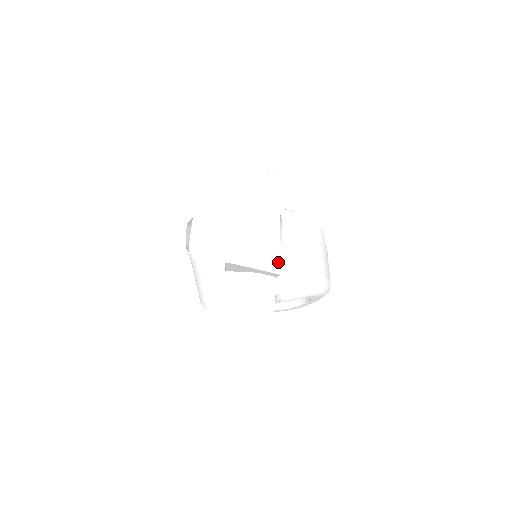
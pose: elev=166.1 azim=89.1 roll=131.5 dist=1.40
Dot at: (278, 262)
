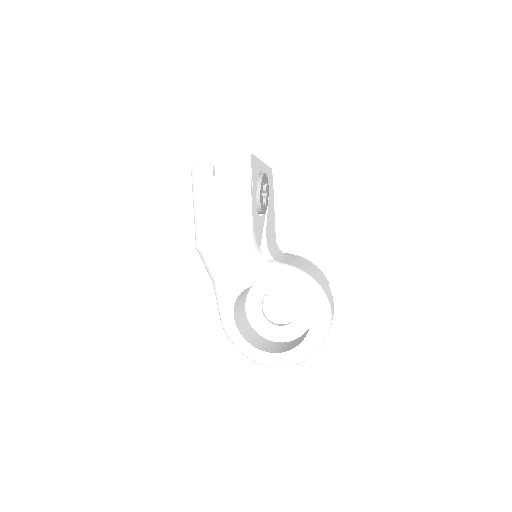
Dot at: (250, 154)
